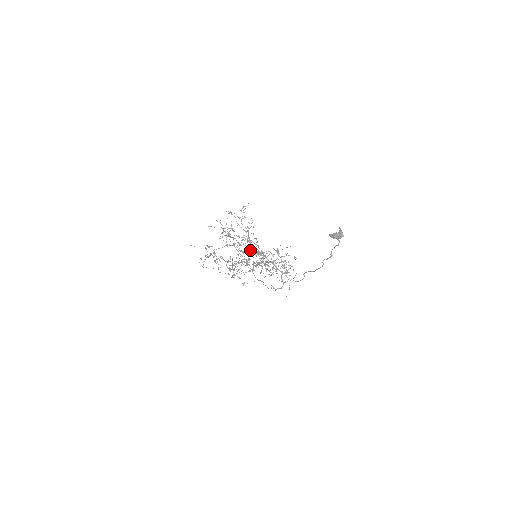
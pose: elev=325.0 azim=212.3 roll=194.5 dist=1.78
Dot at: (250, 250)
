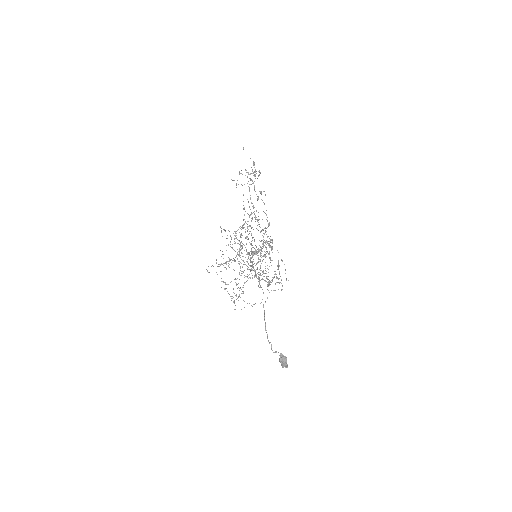
Dot at: occluded
